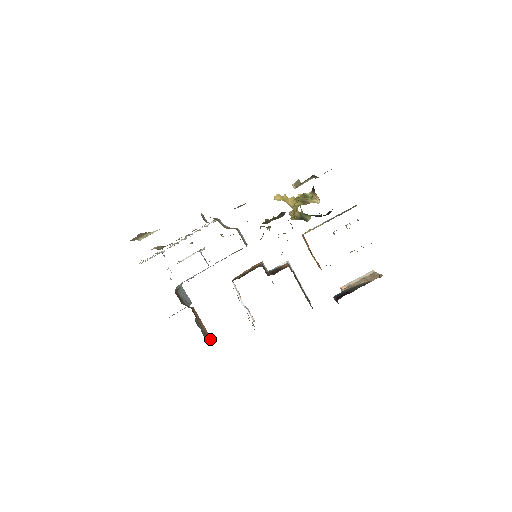
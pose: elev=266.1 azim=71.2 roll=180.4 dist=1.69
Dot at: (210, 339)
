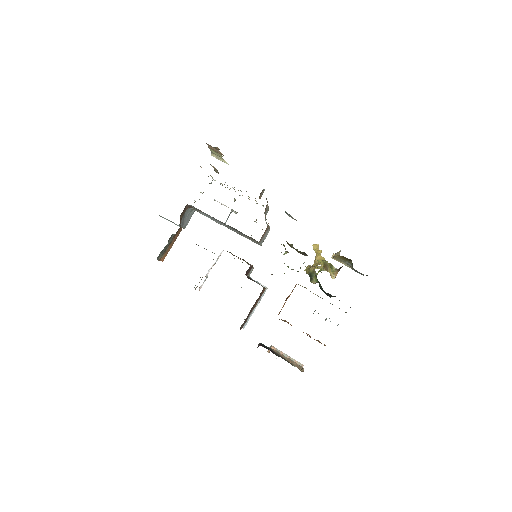
Dot at: (163, 259)
